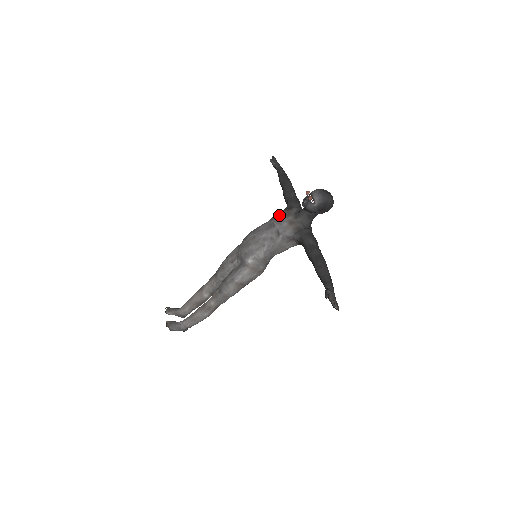
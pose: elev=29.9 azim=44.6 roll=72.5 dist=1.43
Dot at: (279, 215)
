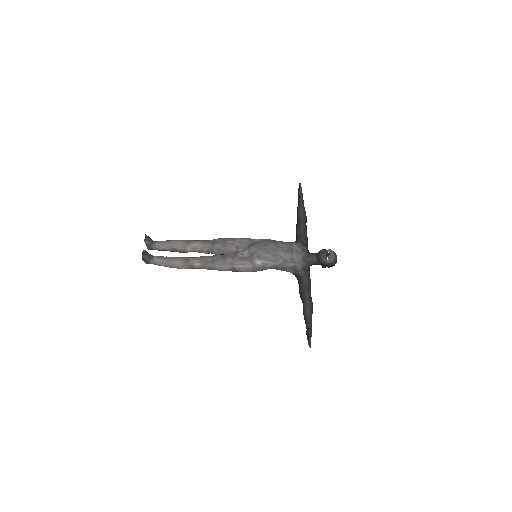
Dot at: (298, 246)
